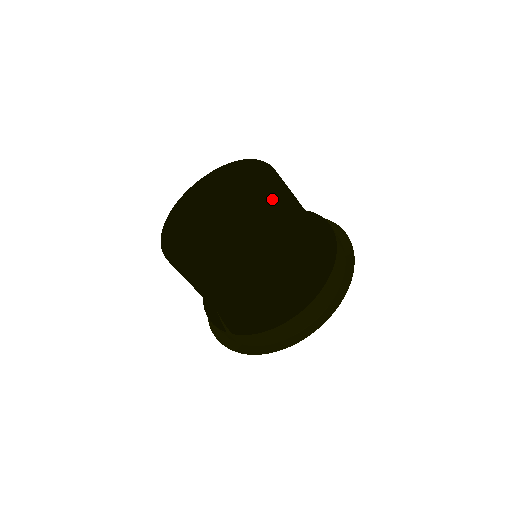
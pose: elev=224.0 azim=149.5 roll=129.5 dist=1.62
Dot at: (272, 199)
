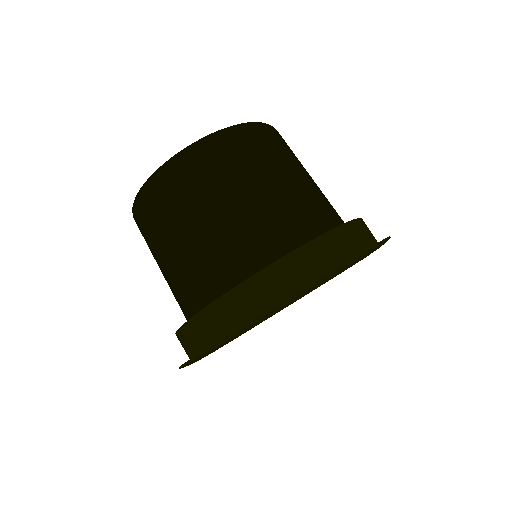
Dot at: (224, 130)
